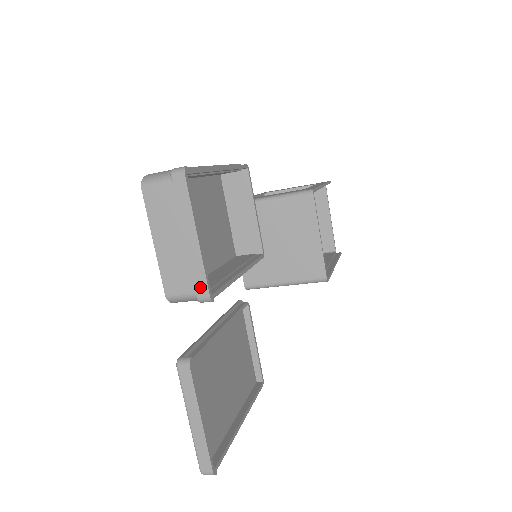
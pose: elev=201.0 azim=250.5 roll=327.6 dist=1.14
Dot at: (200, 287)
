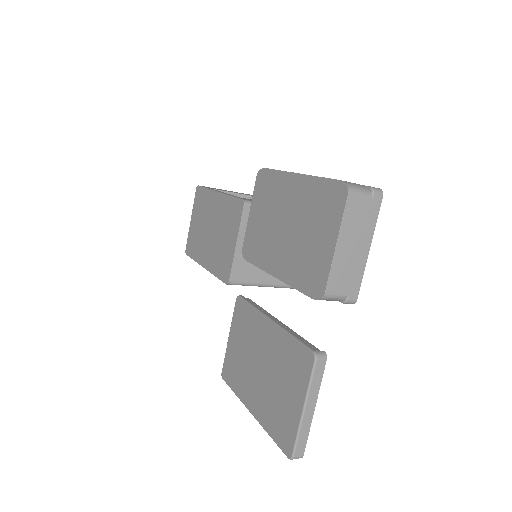
Dot at: (354, 291)
